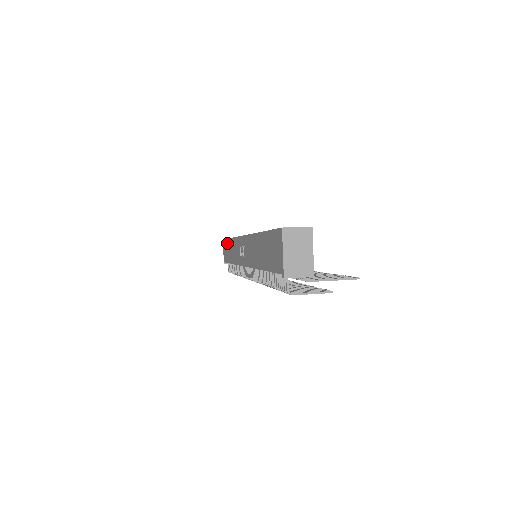
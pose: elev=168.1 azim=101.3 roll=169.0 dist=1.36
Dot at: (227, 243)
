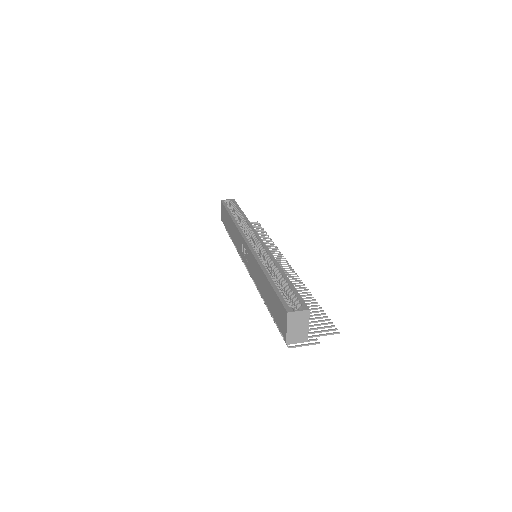
Dot at: (226, 213)
